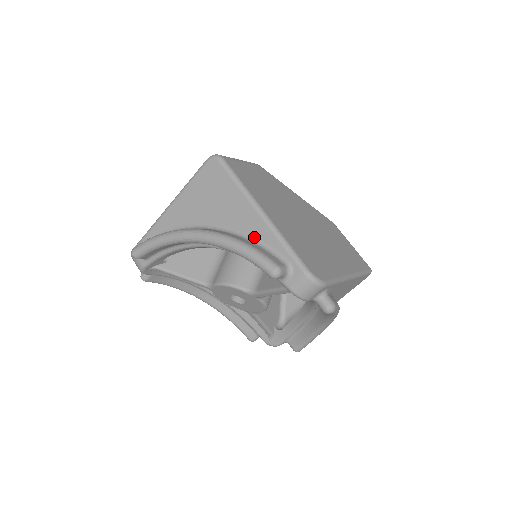
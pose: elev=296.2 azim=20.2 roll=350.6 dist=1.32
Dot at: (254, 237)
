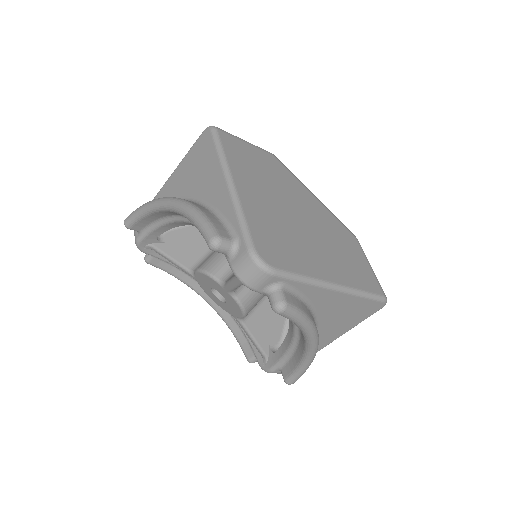
Dot at: (217, 209)
